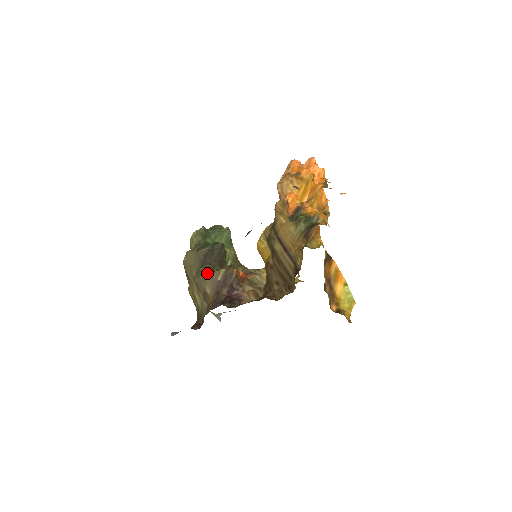
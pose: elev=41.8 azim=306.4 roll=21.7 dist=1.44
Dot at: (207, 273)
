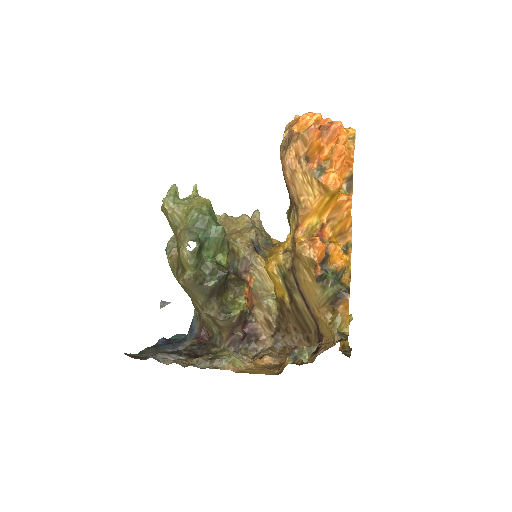
Dot at: (221, 318)
